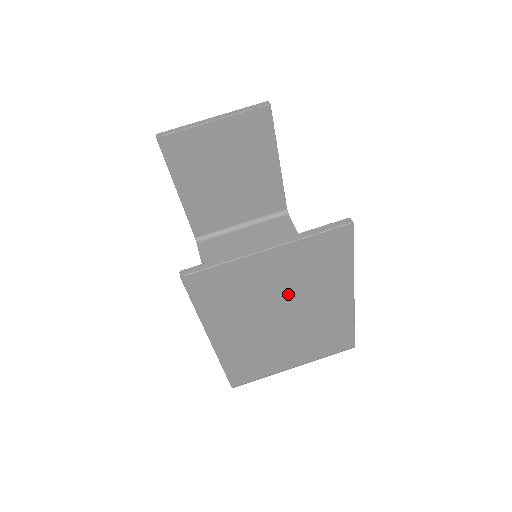
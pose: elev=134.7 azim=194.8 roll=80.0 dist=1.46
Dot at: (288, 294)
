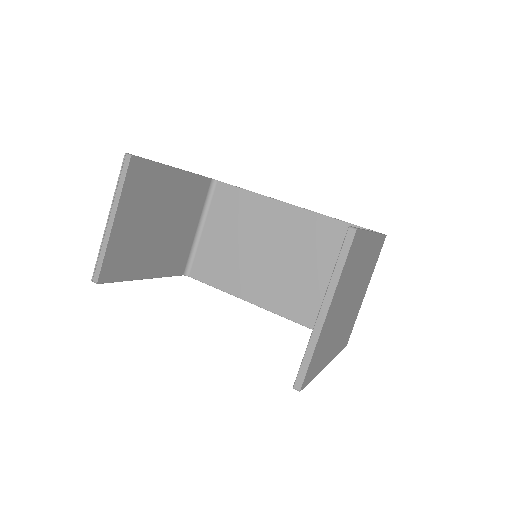
Dot at: (347, 295)
